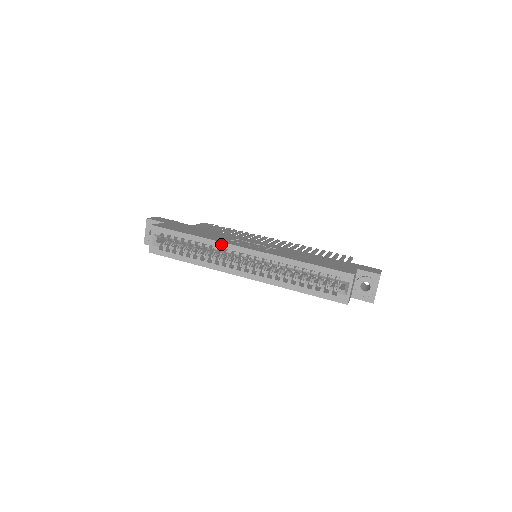
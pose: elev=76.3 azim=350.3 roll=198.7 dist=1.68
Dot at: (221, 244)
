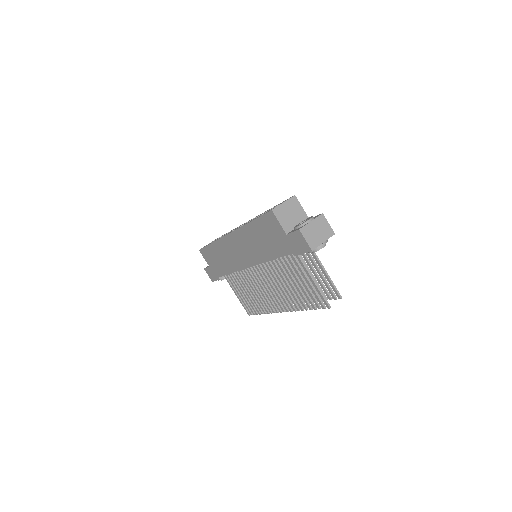
Dot at: occluded
